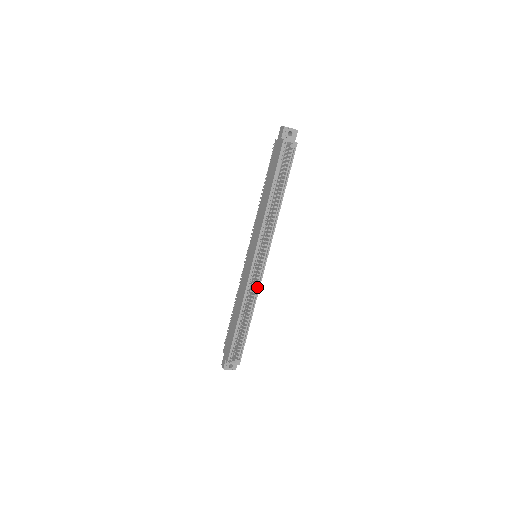
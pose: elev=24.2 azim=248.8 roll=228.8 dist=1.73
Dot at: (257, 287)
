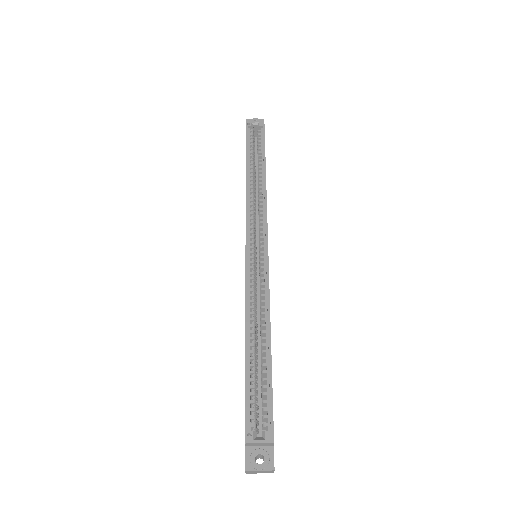
Dot at: (265, 287)
